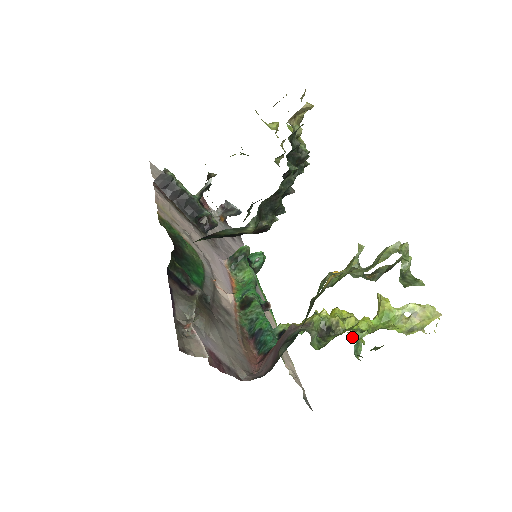
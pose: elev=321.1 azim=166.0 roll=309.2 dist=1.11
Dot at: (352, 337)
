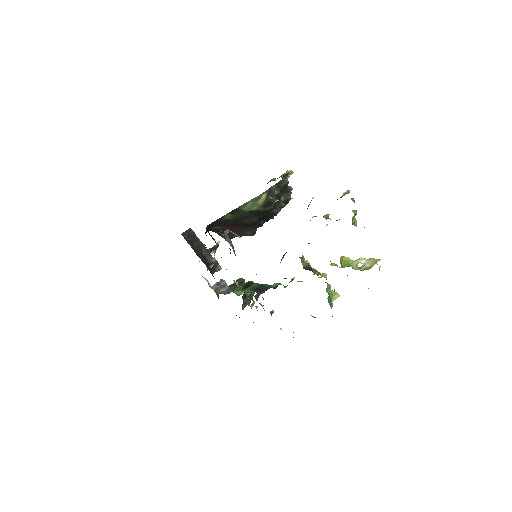
Dot at: (326, 291)
